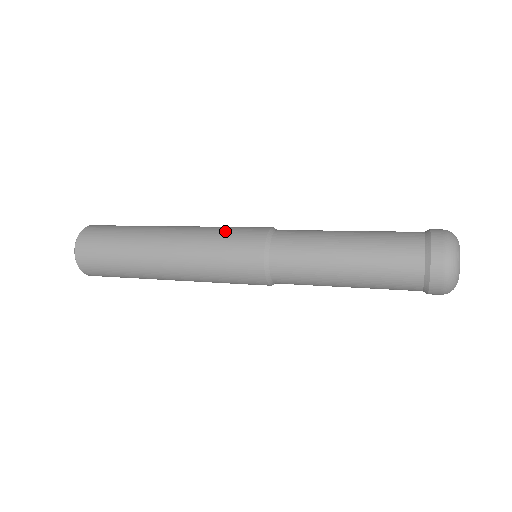
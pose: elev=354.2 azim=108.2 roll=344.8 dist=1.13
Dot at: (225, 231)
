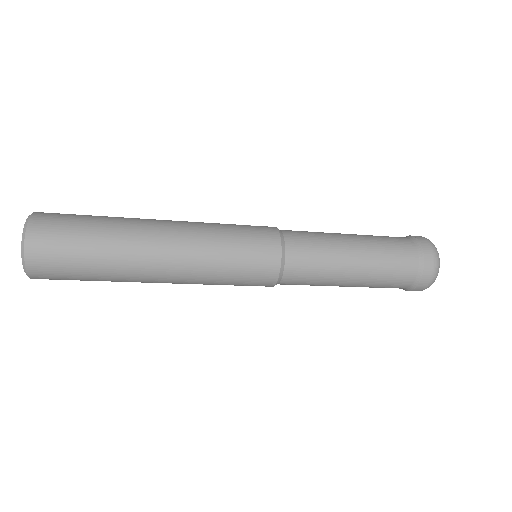
Dot at: (232, 229)
